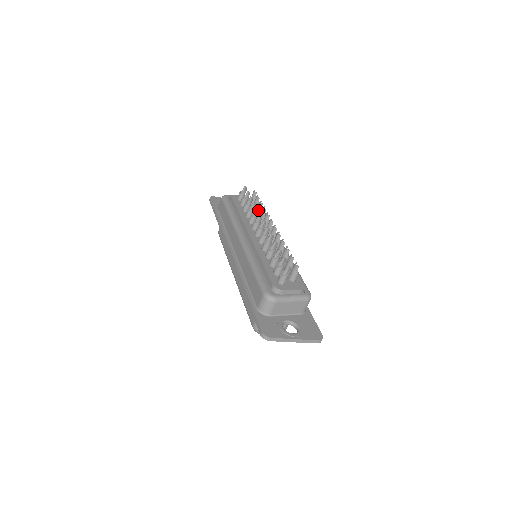
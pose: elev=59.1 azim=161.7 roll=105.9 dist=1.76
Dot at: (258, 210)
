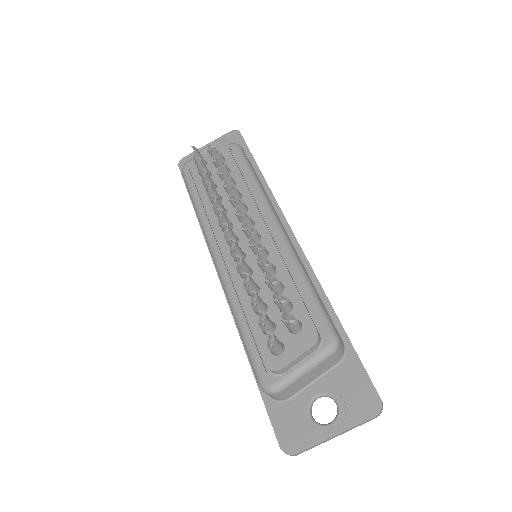
Dot at: (214, 200)
